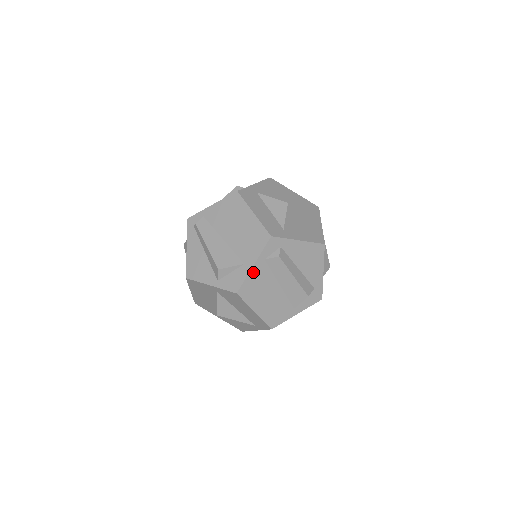
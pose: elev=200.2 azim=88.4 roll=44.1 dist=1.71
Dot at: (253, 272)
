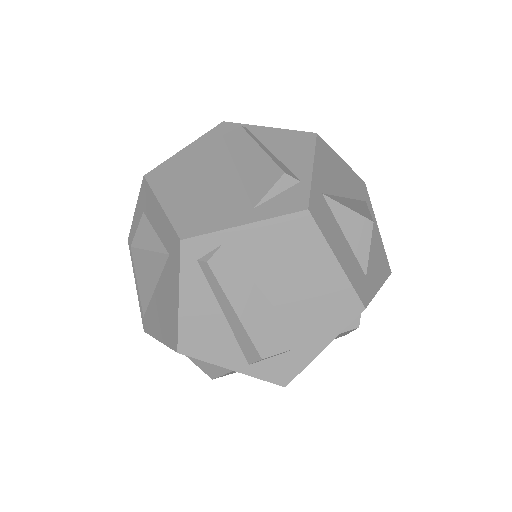
Dot at: (317, 355)
